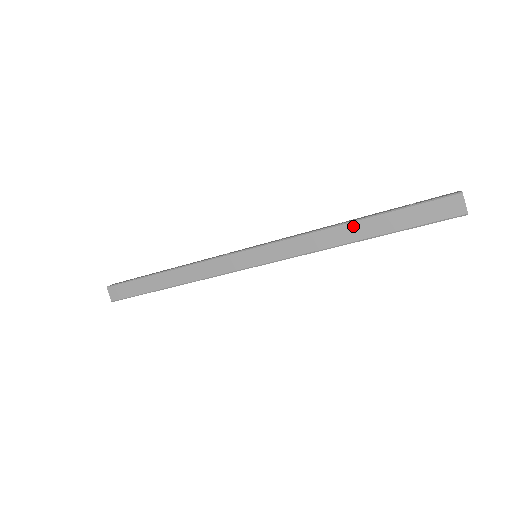
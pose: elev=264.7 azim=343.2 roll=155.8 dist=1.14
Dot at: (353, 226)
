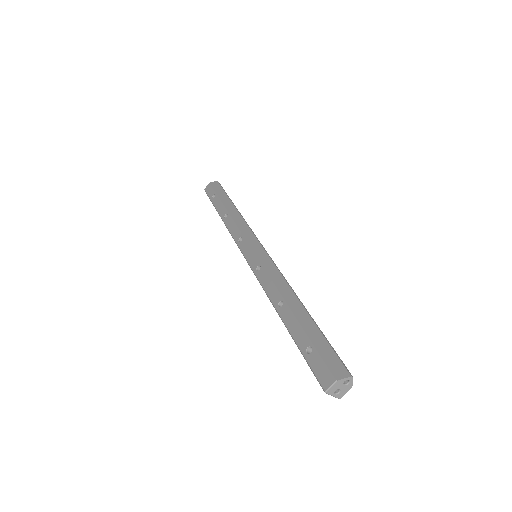
Dot at: occluded
